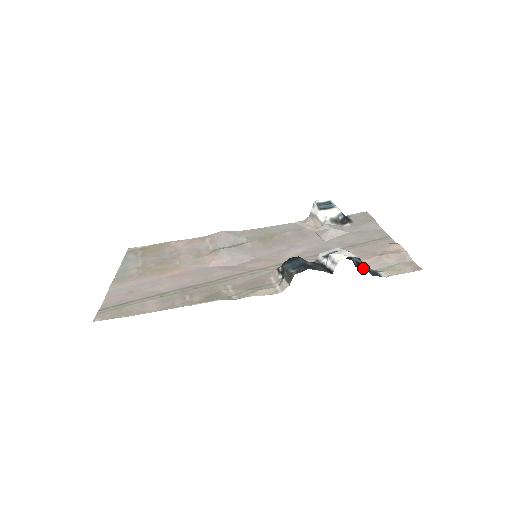
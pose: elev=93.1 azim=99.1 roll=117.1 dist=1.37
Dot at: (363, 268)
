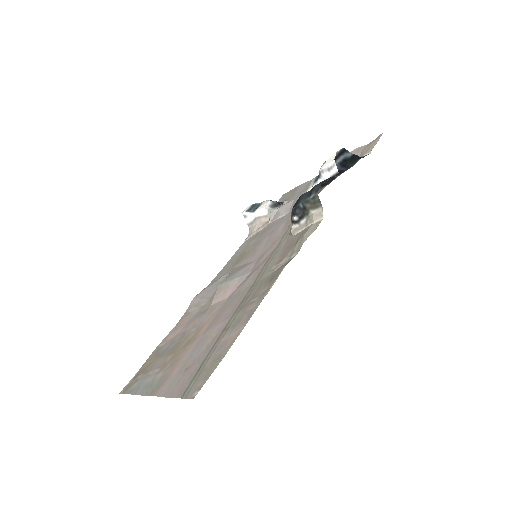
Dot at: (349, 163)
